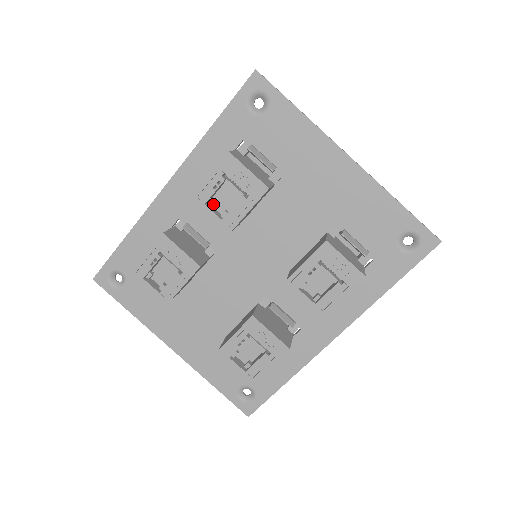
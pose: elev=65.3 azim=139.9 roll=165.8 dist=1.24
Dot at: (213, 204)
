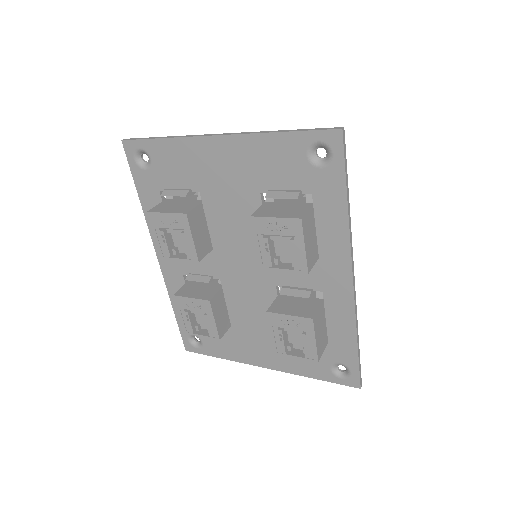
Dot at: (179, 251)
